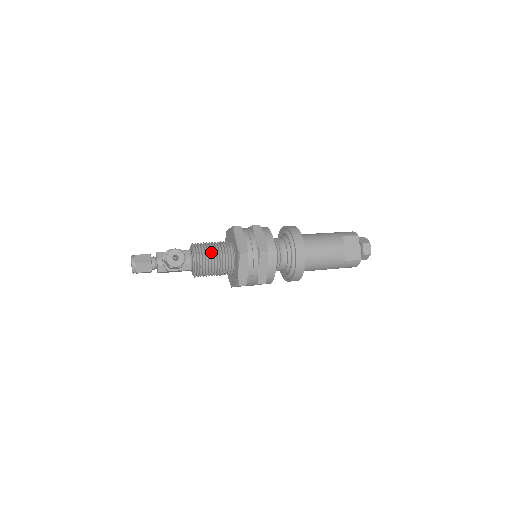
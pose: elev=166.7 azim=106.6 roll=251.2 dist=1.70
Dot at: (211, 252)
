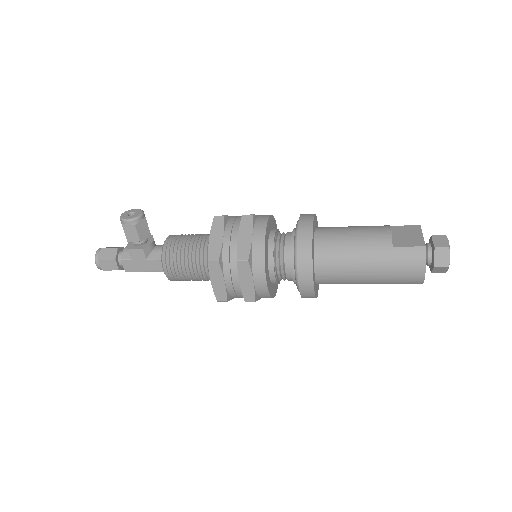
Dot at: (189, 236)
